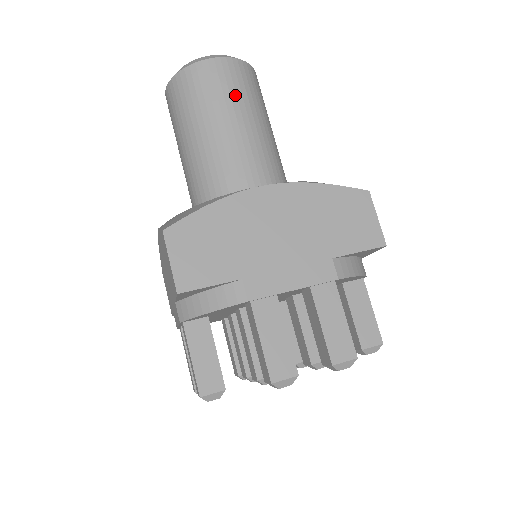
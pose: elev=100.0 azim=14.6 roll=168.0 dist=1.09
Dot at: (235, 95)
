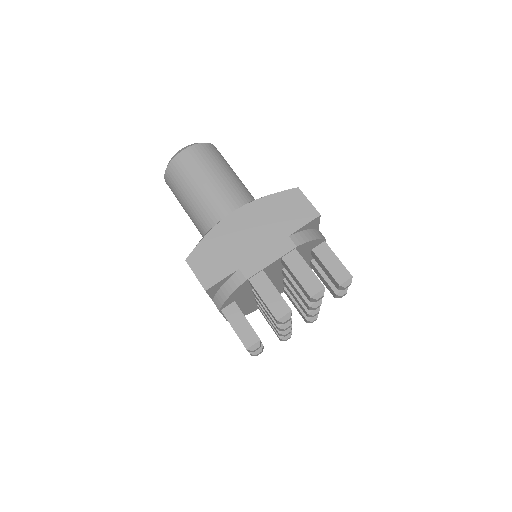
Dot at: (203, 166)
